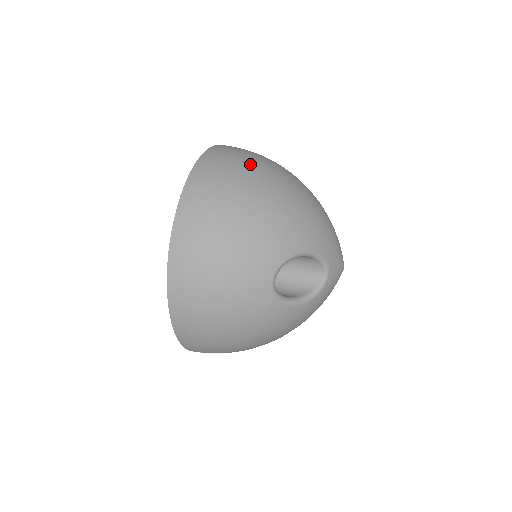
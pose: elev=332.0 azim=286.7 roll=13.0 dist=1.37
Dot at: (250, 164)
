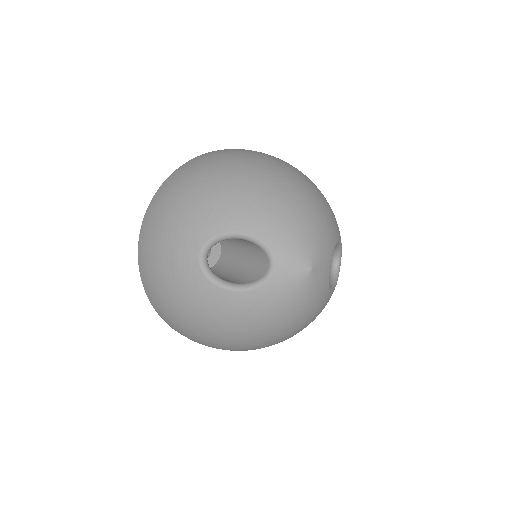
Dot at: (235, 156)
